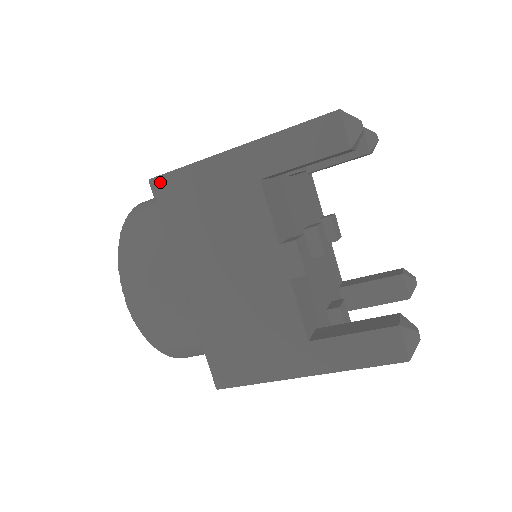
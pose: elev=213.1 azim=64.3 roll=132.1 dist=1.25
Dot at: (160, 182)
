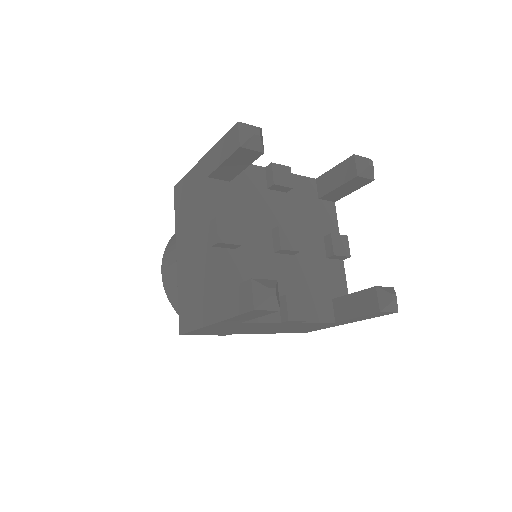
Dot at: (187, 334)
